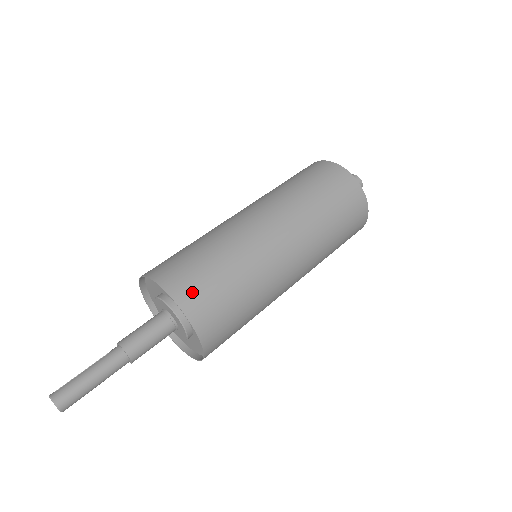
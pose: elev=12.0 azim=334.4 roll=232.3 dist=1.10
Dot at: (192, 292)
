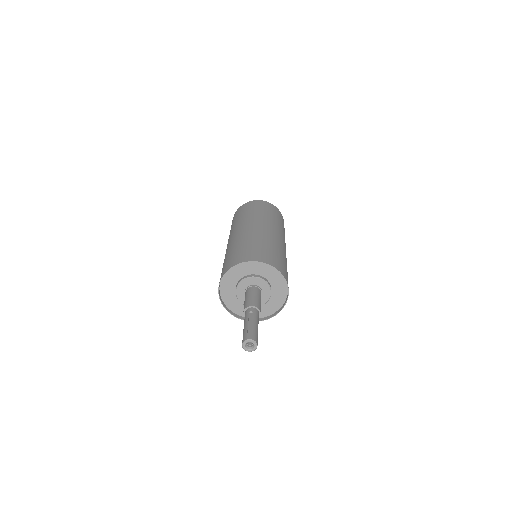
Dot at: occluded
